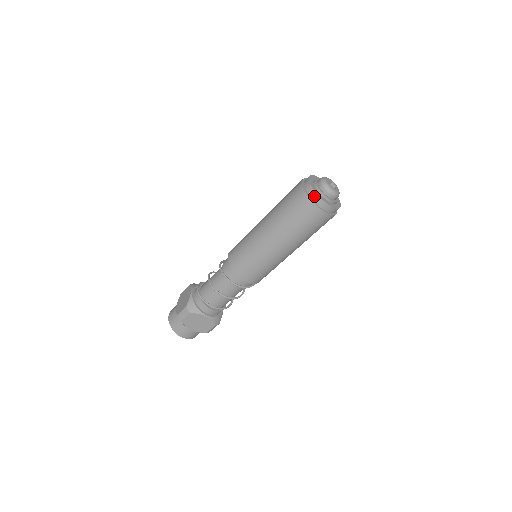
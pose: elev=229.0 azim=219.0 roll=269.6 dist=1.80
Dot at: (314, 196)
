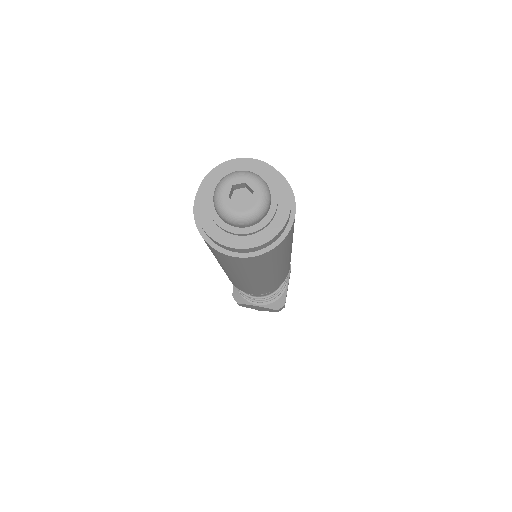
Dot at: (207, 235)
